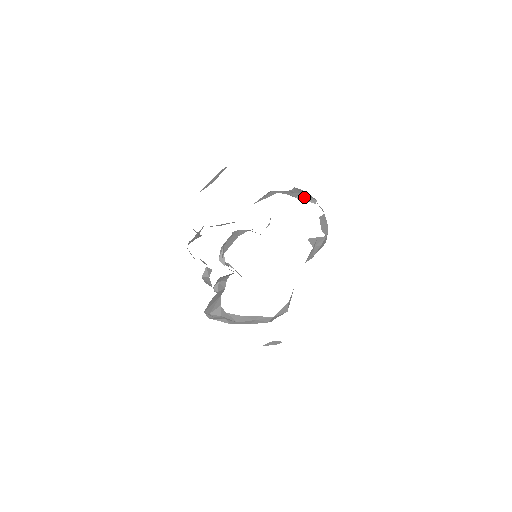
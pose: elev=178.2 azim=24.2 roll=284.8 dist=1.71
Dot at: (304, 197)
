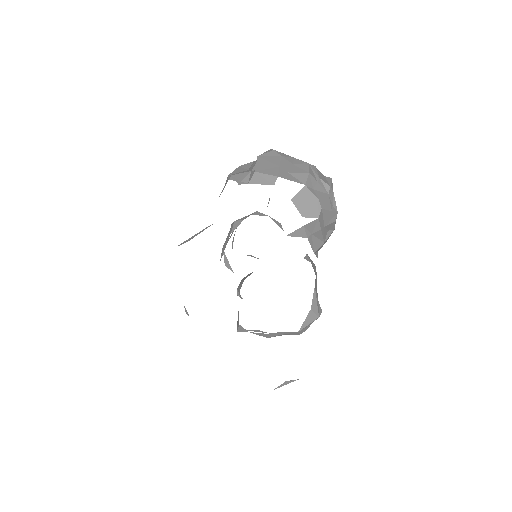
Dot at: (258, 178)
